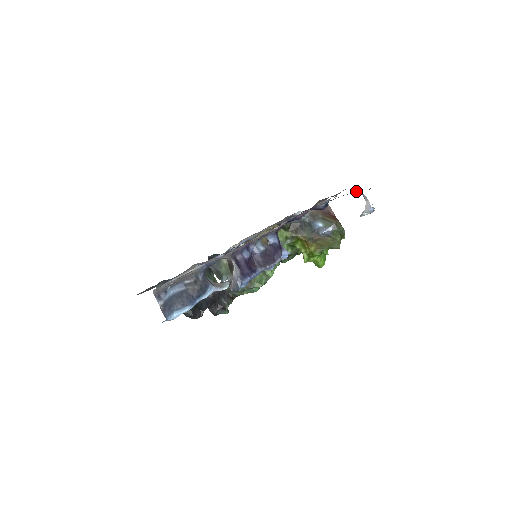
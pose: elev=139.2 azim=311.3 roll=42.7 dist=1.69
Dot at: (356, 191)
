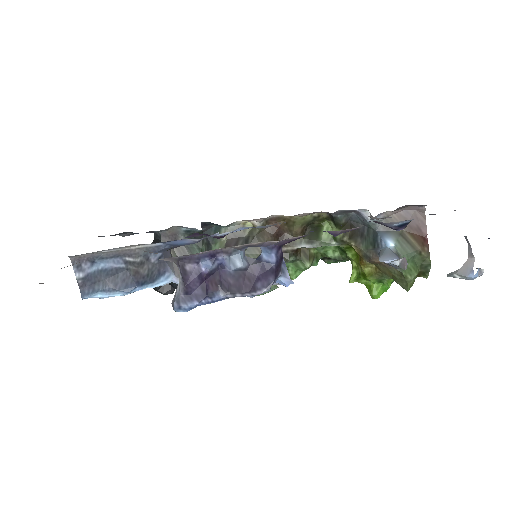
Dot at: occluded
